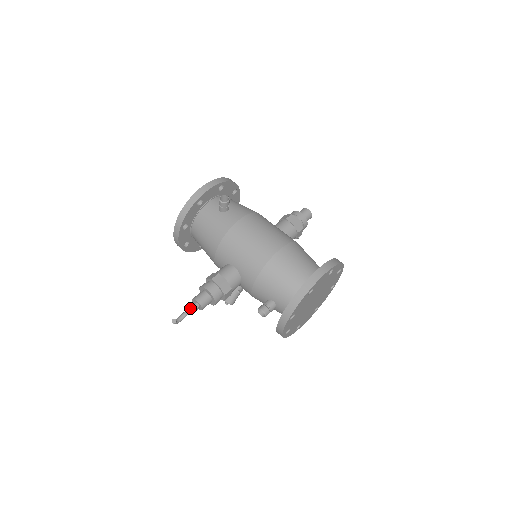
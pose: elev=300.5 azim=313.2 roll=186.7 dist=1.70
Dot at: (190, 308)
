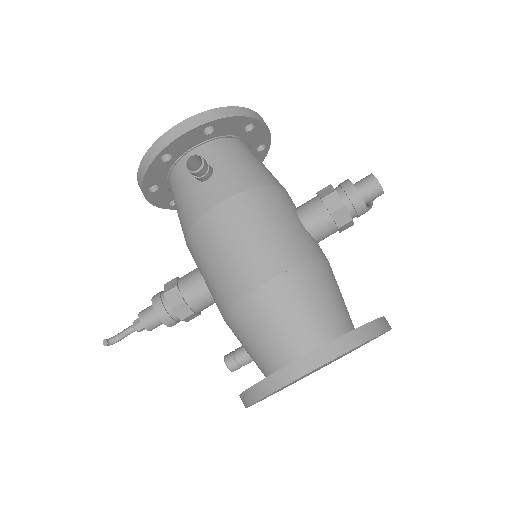
Dot at: (132, 326)
